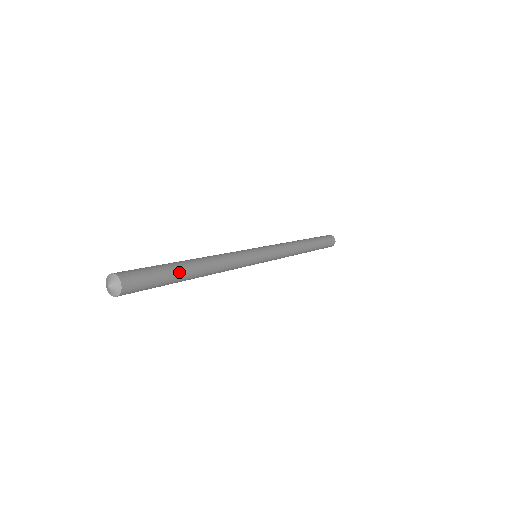
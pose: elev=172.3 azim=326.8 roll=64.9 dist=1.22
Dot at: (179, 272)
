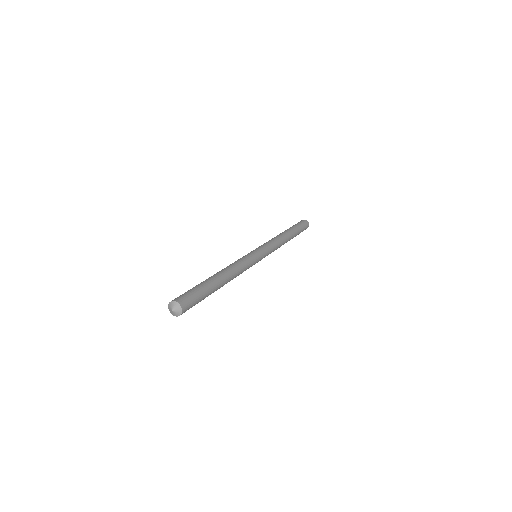
Dot at: occluded
